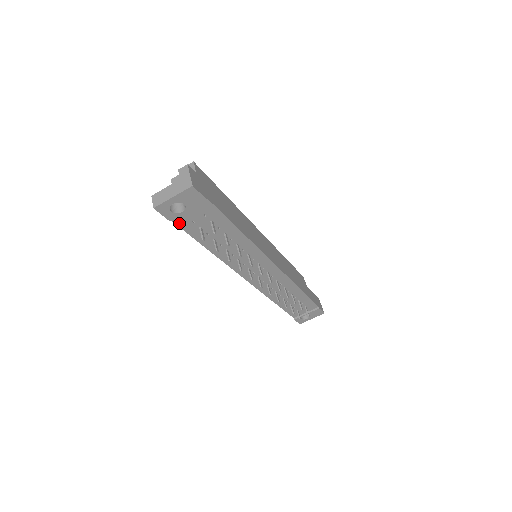
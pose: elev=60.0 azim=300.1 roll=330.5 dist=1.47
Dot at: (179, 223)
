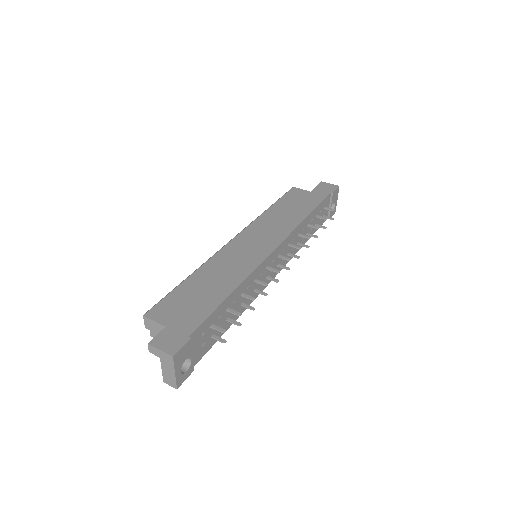
Dot at: (199, 358)
